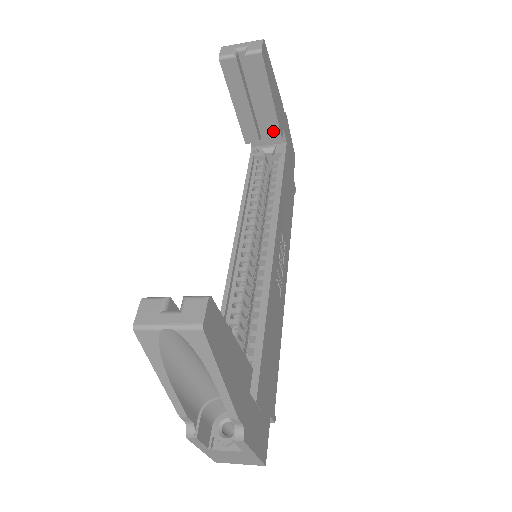
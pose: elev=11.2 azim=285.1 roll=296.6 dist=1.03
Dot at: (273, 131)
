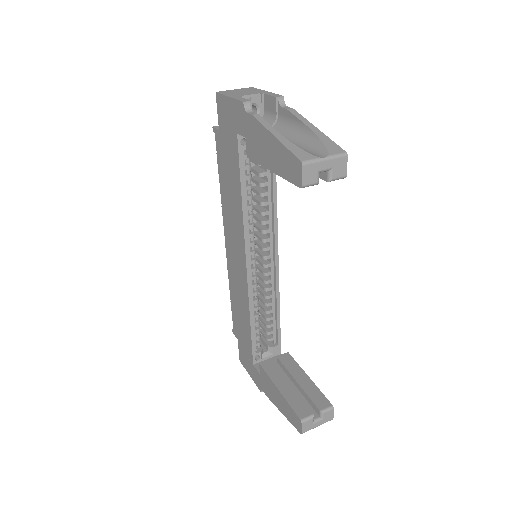
Dot at: occluded
